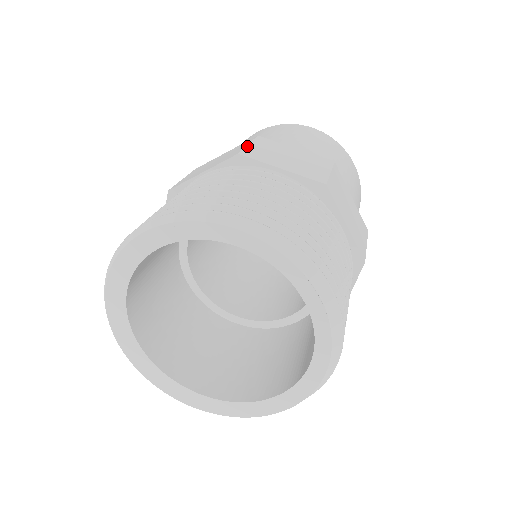
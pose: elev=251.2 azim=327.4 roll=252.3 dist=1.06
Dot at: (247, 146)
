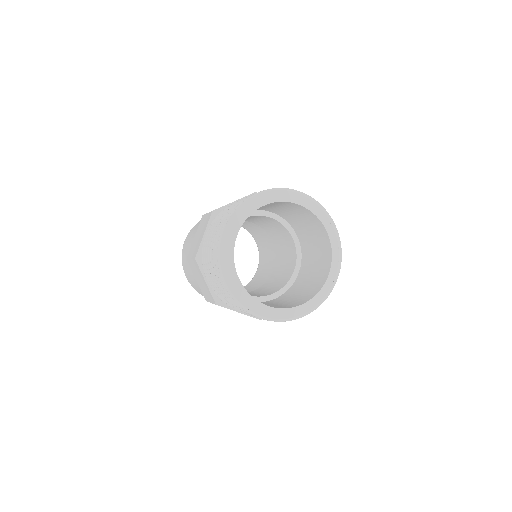
Dot at: occluded
